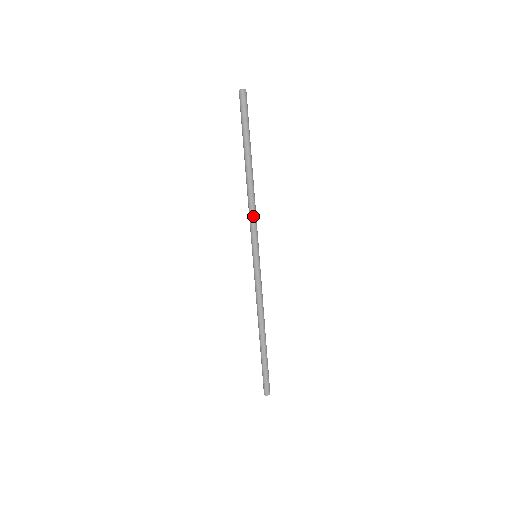
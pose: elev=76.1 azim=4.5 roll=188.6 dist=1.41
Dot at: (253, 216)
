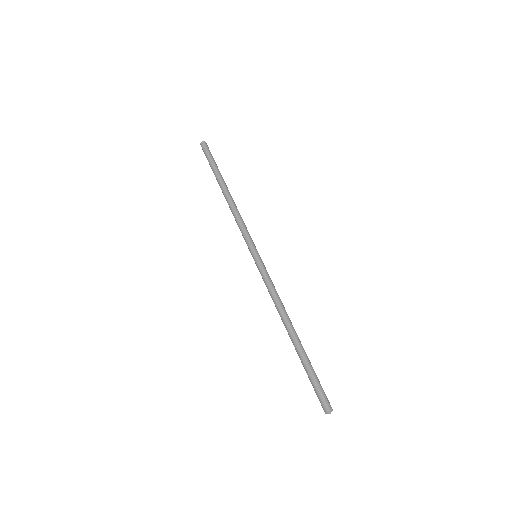
Dot at: (241, 221)
